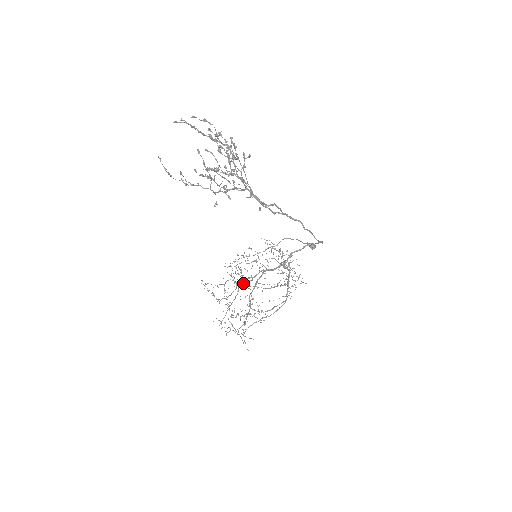
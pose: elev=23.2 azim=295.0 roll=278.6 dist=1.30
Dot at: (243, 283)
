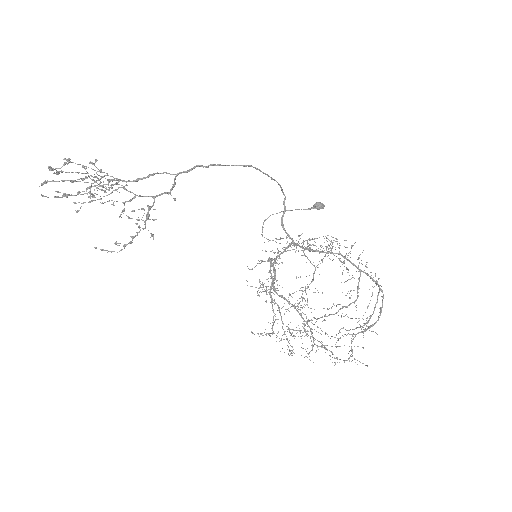
Dot at: occluded
